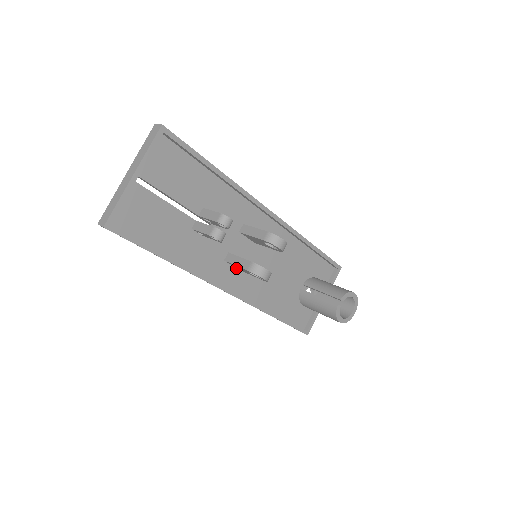
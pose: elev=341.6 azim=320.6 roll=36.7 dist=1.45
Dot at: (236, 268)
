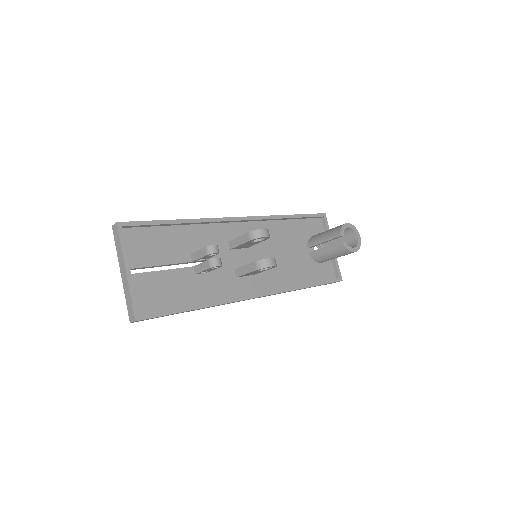
Dot at: (249, 276)
